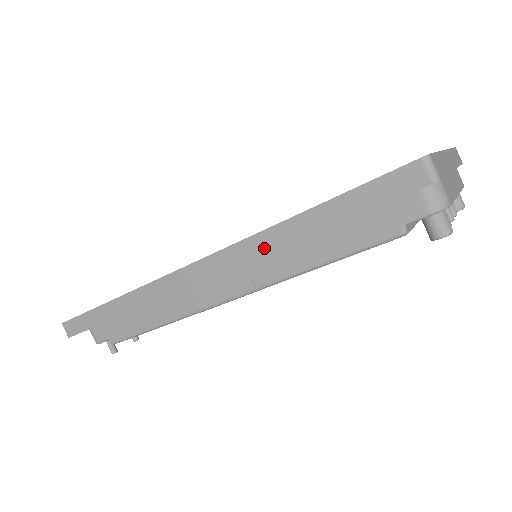
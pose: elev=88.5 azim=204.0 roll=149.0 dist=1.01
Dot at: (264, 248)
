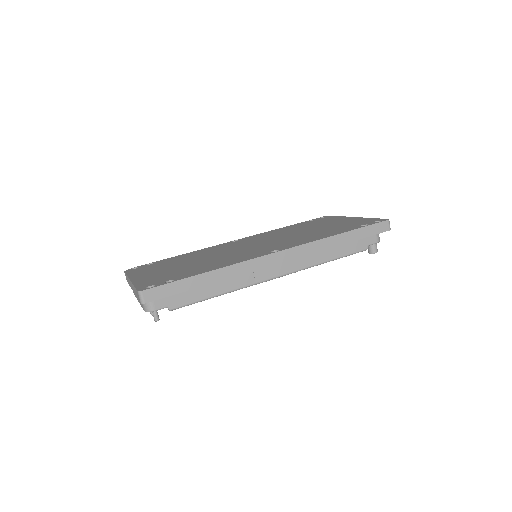
Dot at: (321, 248)
